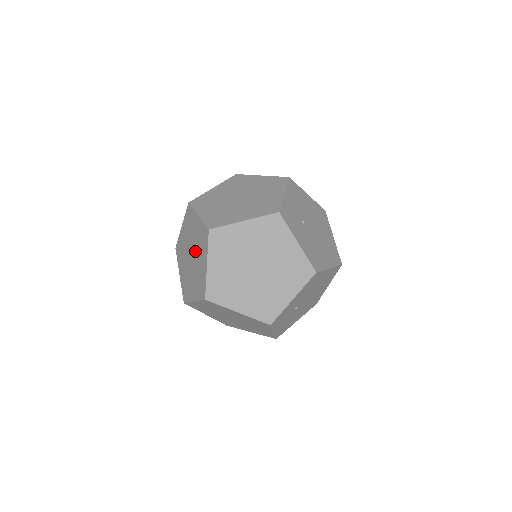
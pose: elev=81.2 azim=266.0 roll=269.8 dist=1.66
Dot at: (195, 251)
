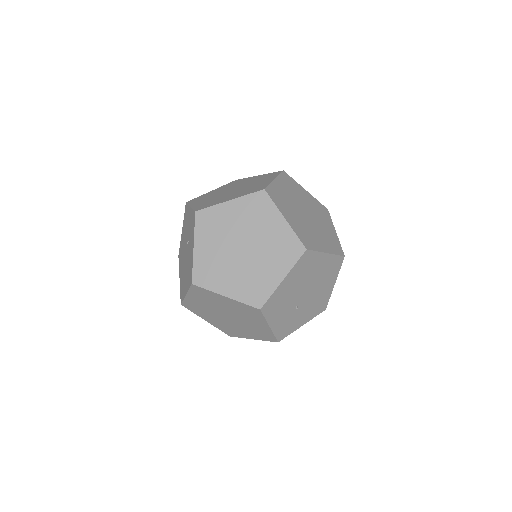
Dot at: occluded
